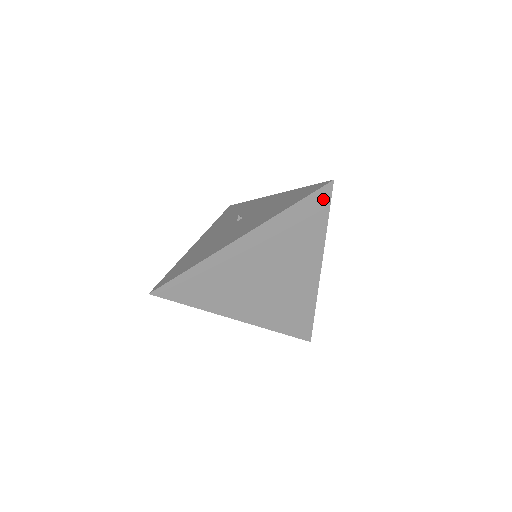
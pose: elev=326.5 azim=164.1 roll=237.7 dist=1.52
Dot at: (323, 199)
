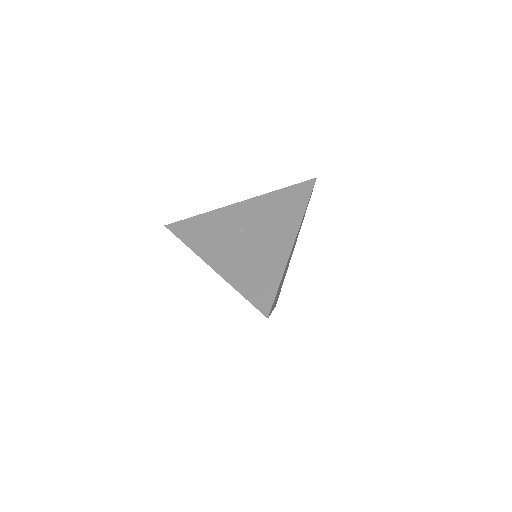
Dot at: occluded
